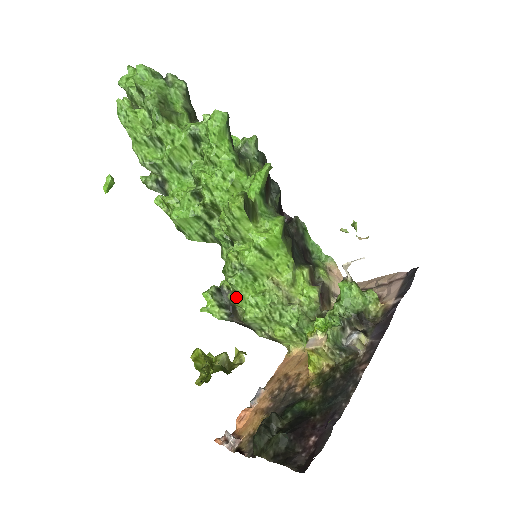
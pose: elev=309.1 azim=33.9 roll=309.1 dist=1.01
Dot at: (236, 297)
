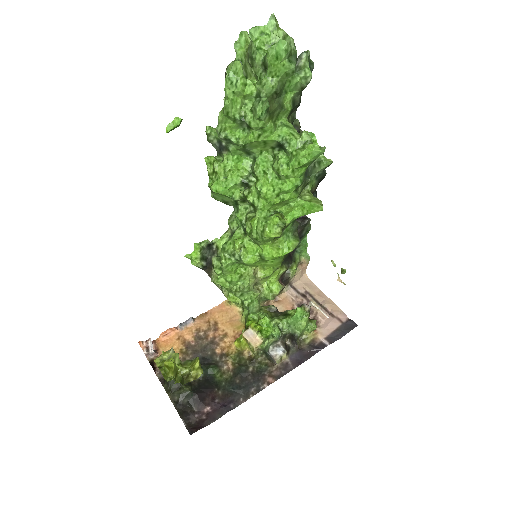
Dot at: (219, 266)
